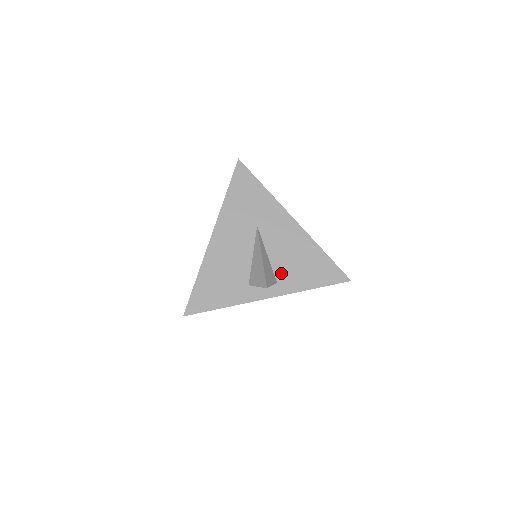
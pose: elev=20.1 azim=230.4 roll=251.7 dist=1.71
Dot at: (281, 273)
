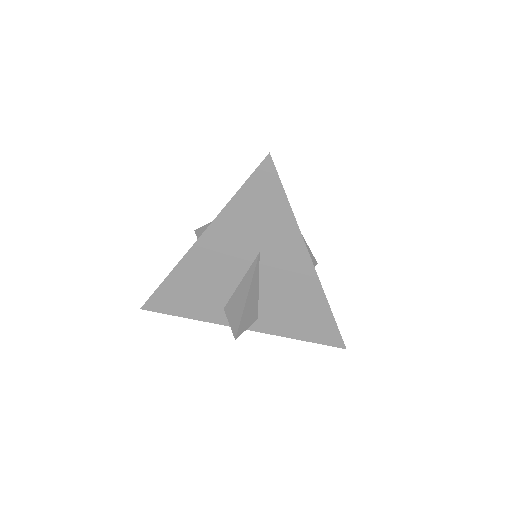
Dot at: (267, 312)
